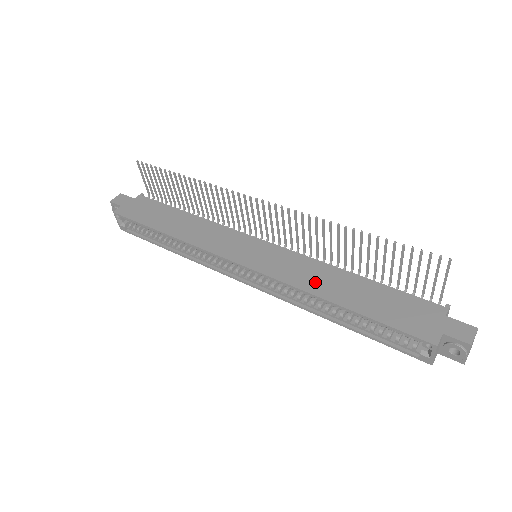
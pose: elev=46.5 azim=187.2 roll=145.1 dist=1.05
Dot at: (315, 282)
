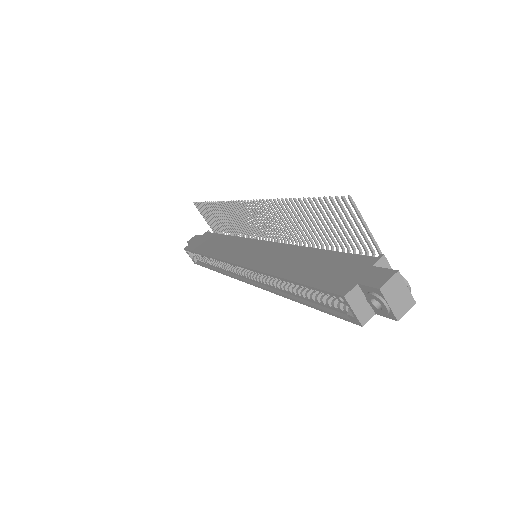
Dot at: (277, 263)
